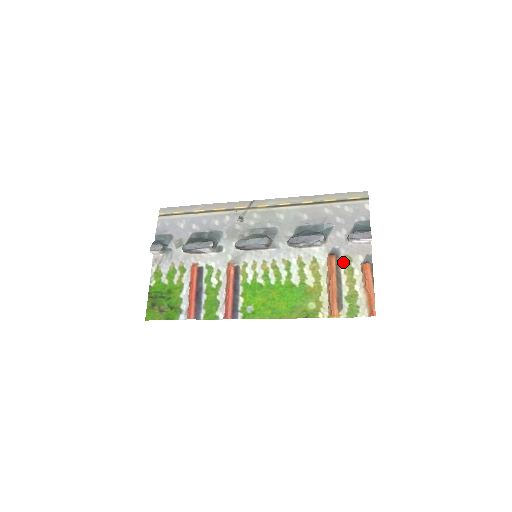
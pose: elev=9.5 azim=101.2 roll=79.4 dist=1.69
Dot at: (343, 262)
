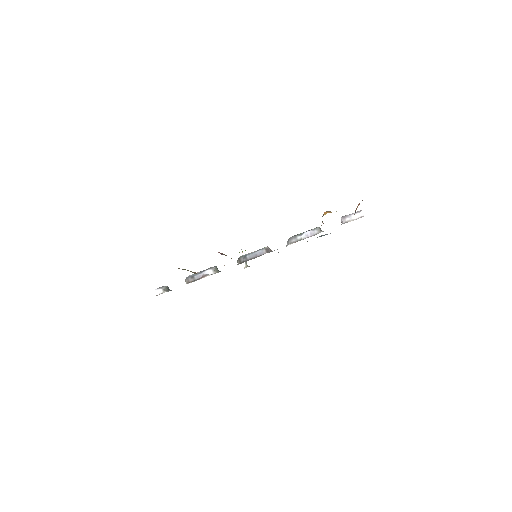
Dot at: occluded
